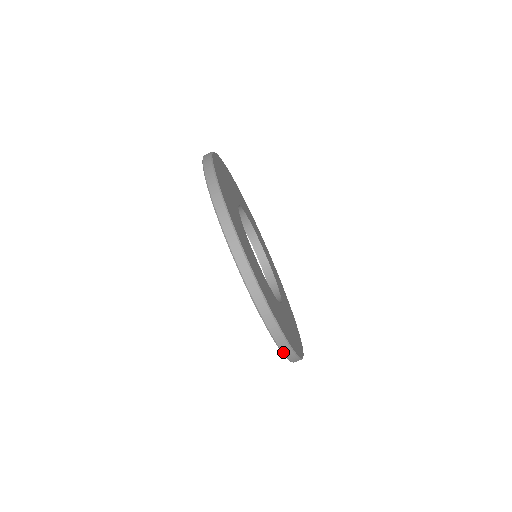
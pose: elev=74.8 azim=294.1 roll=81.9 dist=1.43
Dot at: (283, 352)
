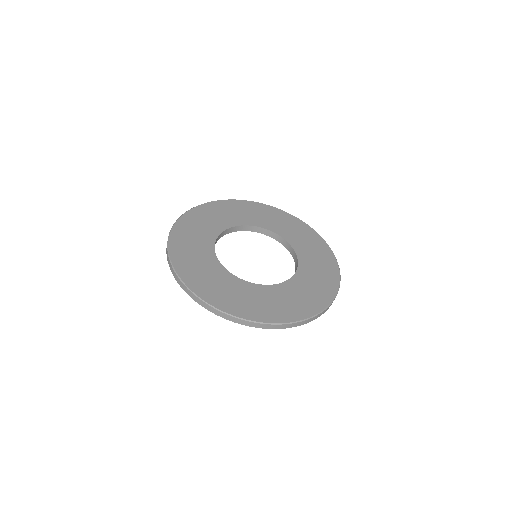
Dot at: occluded
